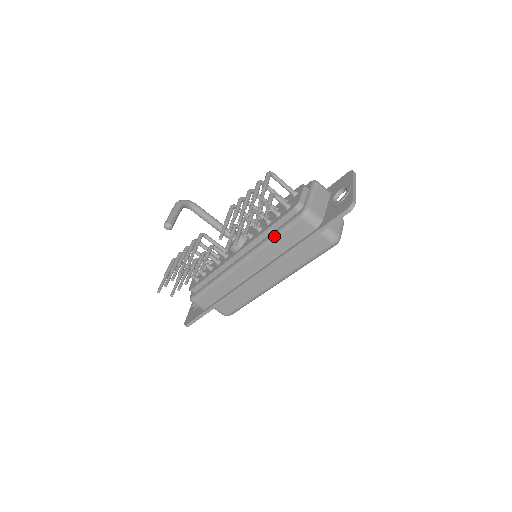
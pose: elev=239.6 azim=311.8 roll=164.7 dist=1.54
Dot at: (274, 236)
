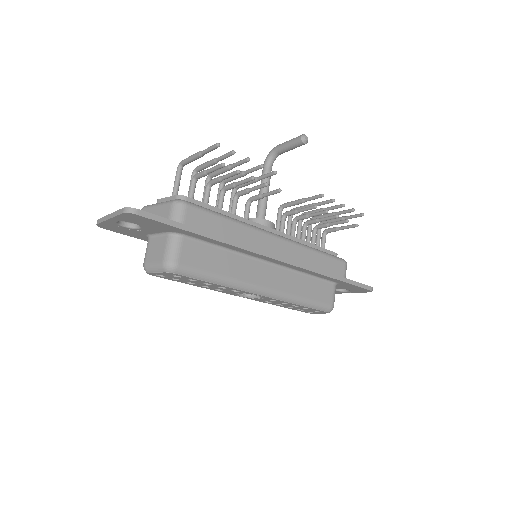
Dot at: (319, 250)
